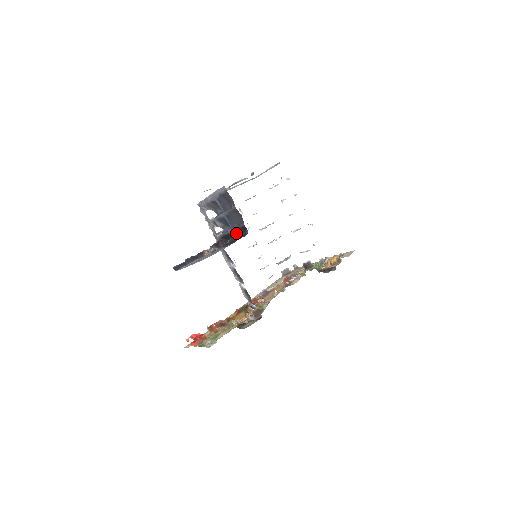
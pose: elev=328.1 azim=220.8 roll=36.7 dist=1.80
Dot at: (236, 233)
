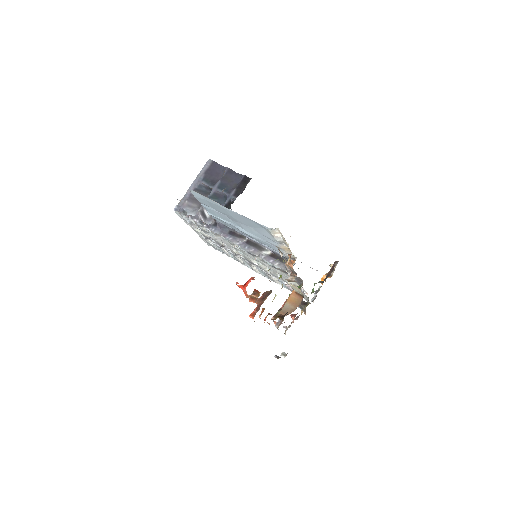
Dot at: (236, 194)
